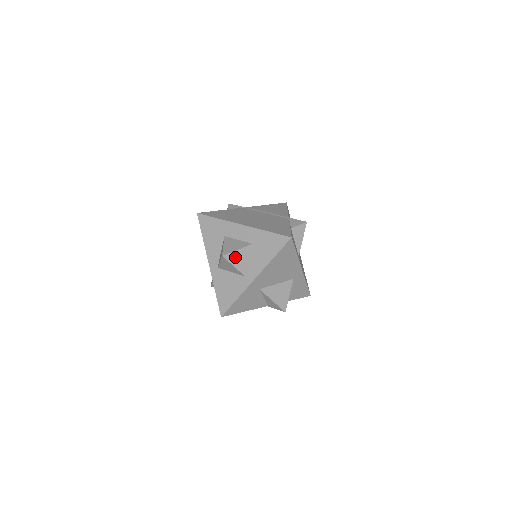
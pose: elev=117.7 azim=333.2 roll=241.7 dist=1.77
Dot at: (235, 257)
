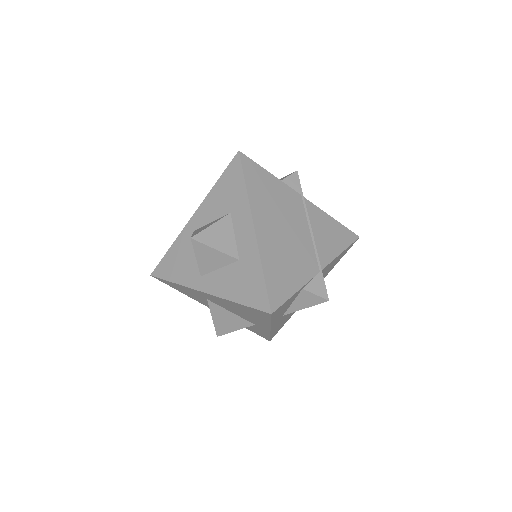
Dot at: (206, 252)
